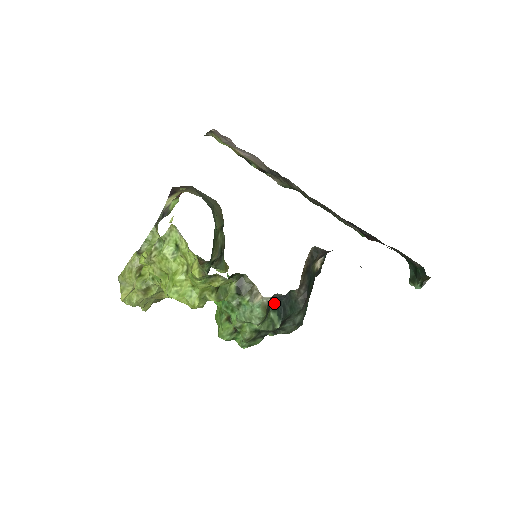
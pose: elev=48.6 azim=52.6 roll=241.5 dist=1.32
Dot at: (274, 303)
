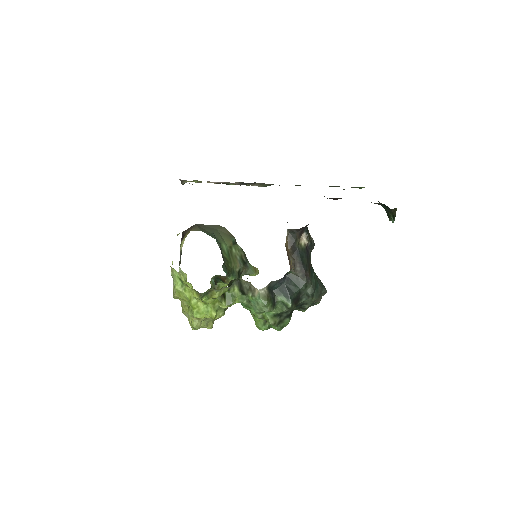
Dot at: (276, 289)
